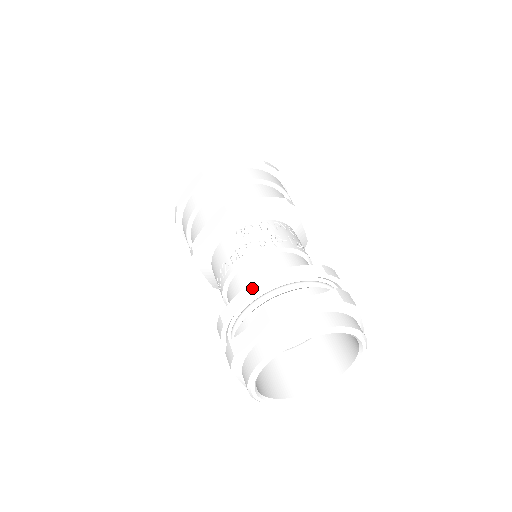
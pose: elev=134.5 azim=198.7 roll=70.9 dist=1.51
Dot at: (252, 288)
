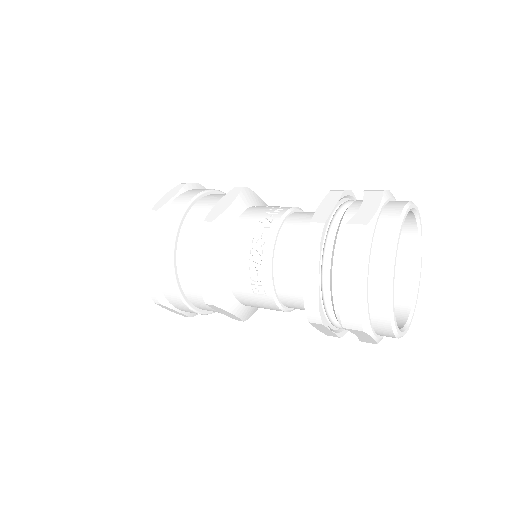
Dot at: (336, 192)
